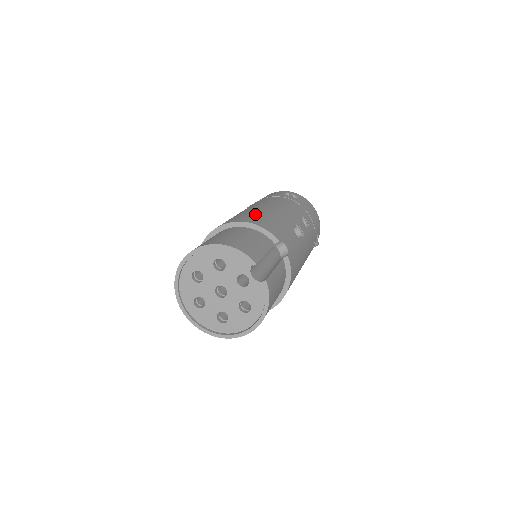
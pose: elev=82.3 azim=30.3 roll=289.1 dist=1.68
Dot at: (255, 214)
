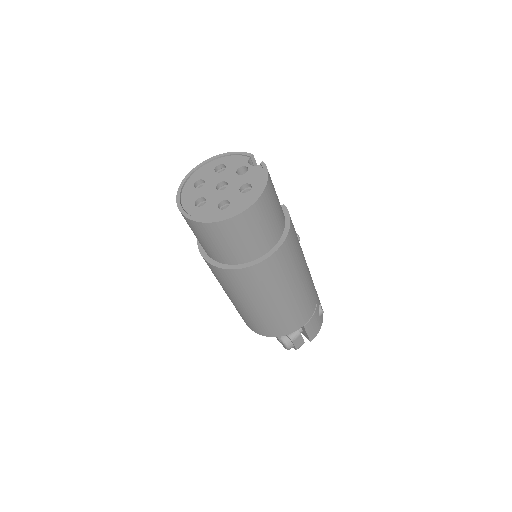
Dot at: occluded
